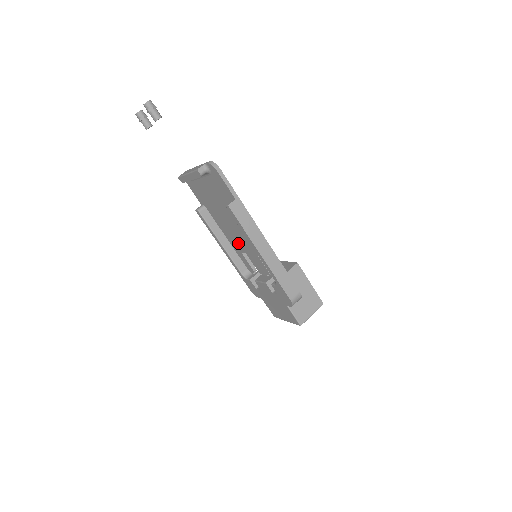
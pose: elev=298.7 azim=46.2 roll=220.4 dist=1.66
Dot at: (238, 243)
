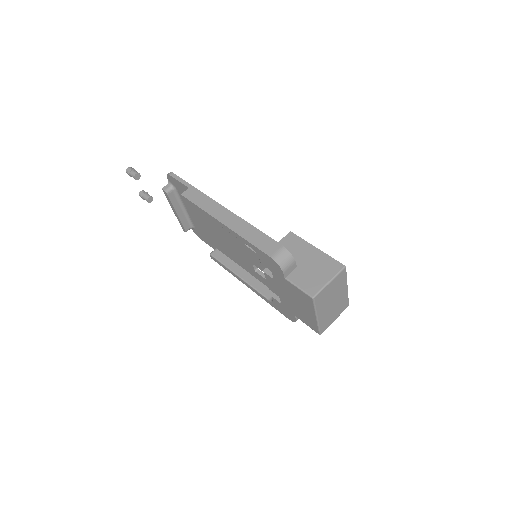
Dot at: (243, 258)
